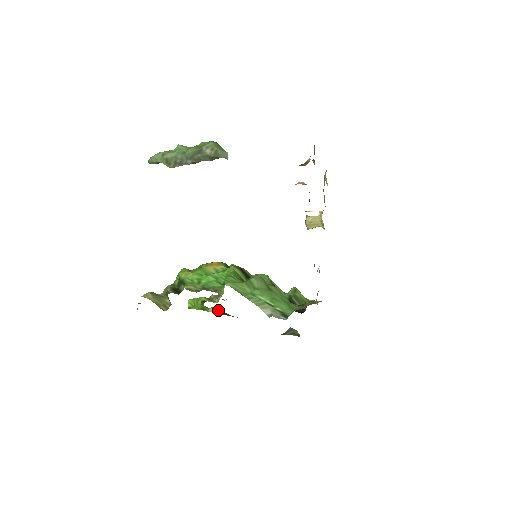
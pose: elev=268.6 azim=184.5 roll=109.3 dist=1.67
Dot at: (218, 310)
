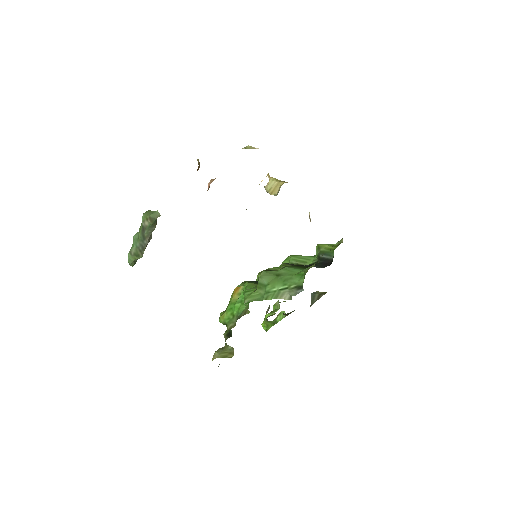
Dot at: (283, 315)
